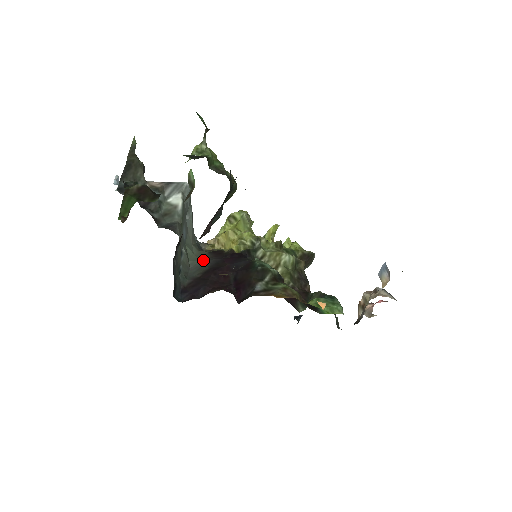
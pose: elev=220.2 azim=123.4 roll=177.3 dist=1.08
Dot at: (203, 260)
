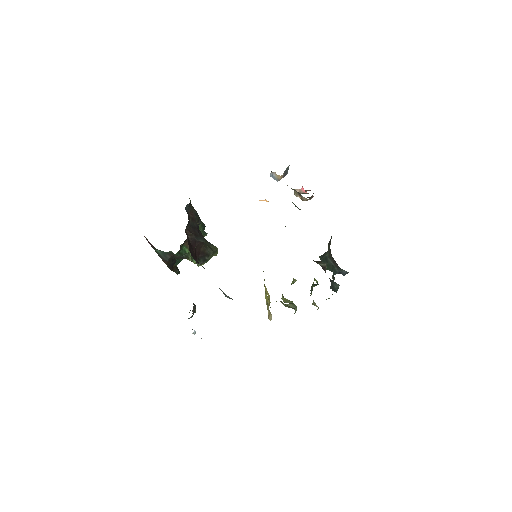
Dot at: occluded
